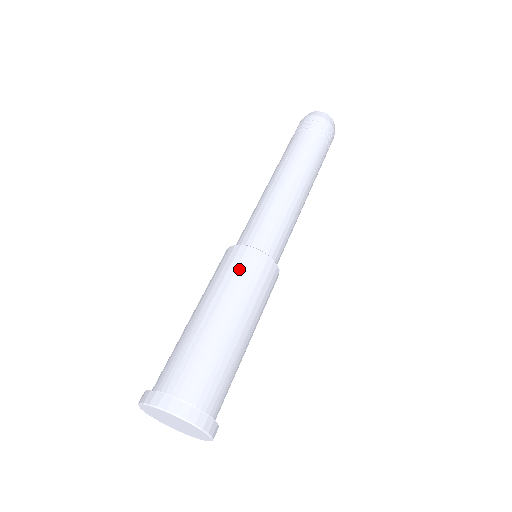
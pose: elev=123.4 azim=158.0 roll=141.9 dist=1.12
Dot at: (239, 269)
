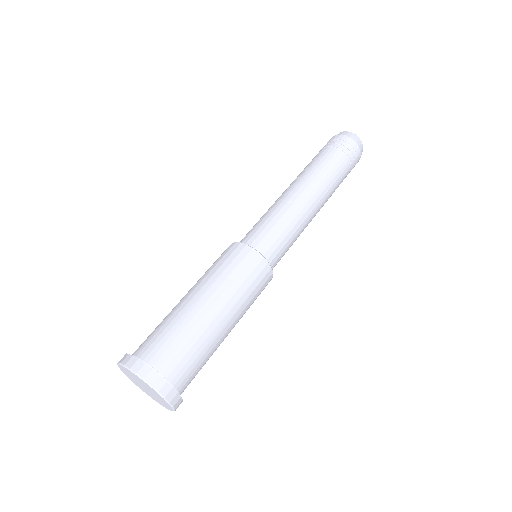
Dot at: (245, 272)
